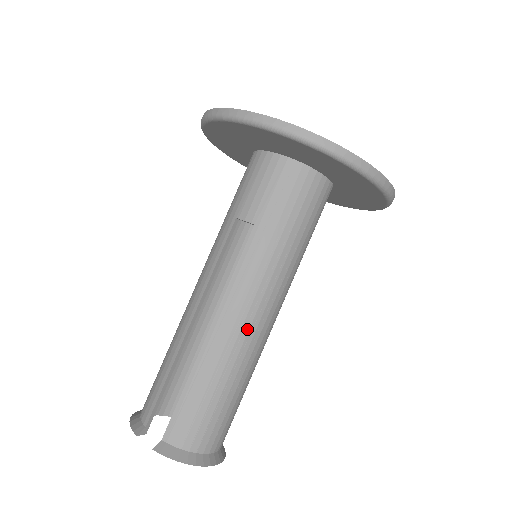
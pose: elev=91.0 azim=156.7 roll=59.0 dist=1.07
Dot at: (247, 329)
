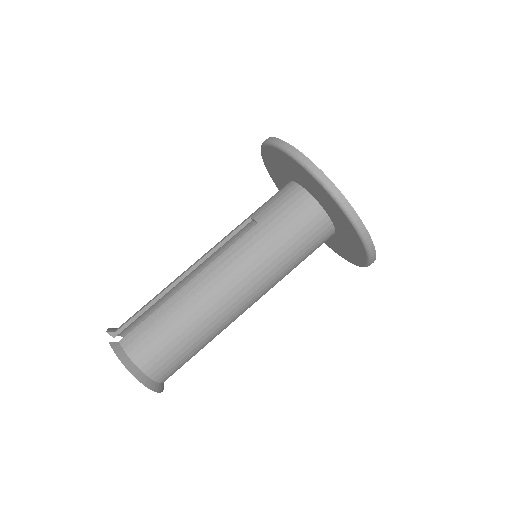
Dot at: (216, 292)
